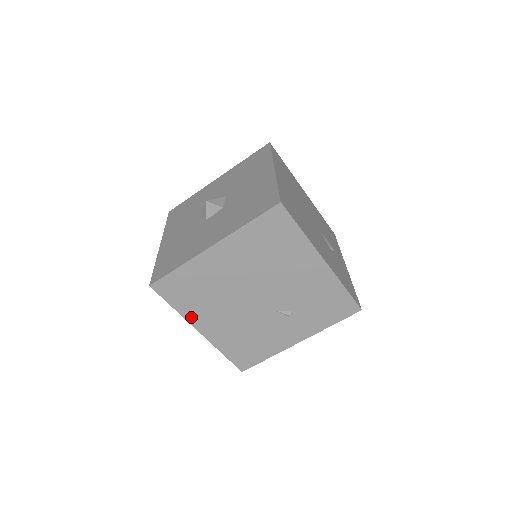
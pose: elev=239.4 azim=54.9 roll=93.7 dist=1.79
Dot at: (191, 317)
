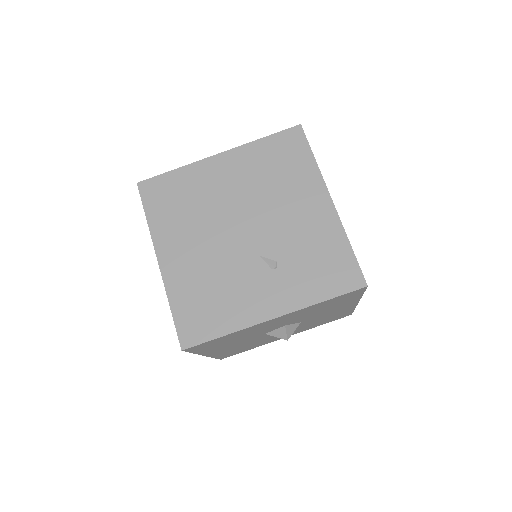
Dot at: (159, 236)
